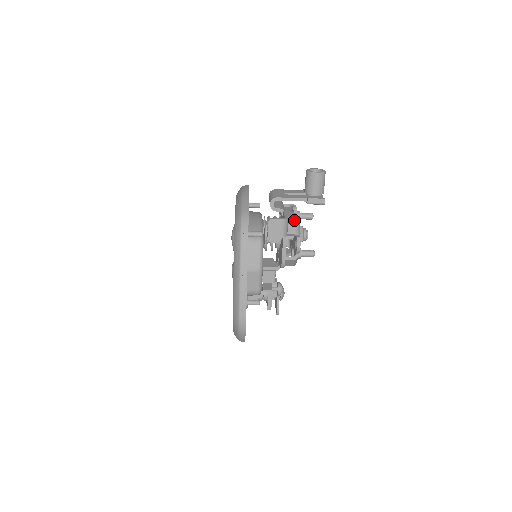
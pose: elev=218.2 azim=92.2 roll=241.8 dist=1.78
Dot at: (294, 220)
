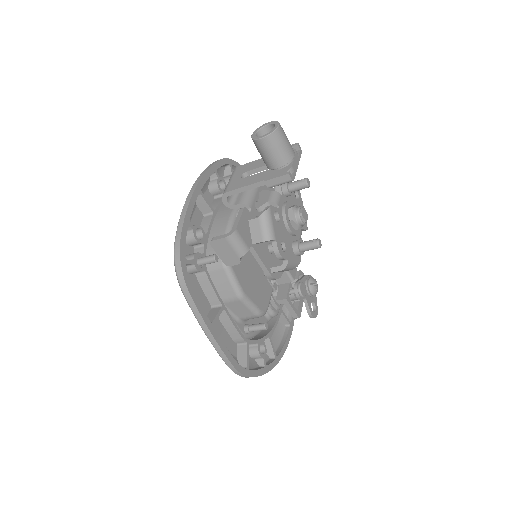
Dot at: (258, 219)
